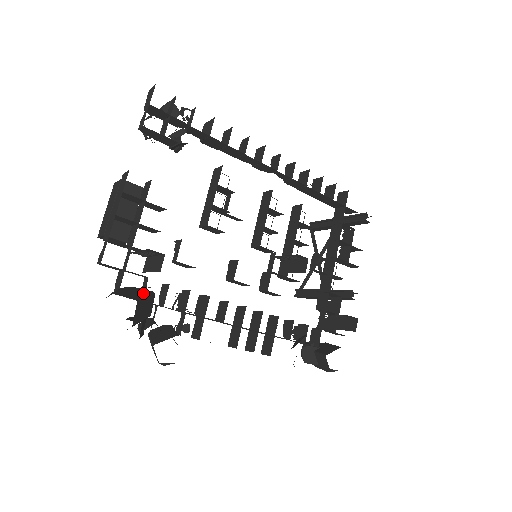
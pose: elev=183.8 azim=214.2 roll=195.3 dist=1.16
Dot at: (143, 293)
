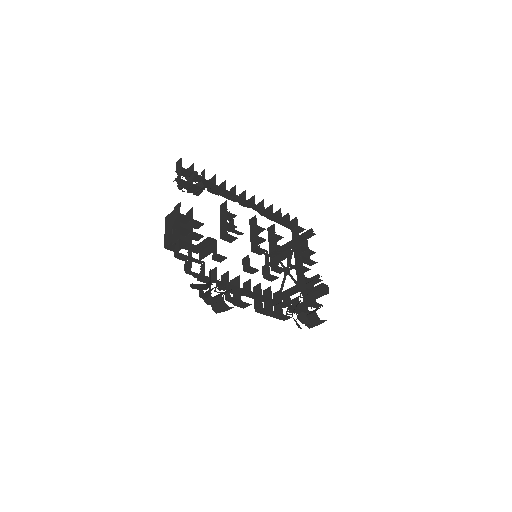
Dot at: occluded
